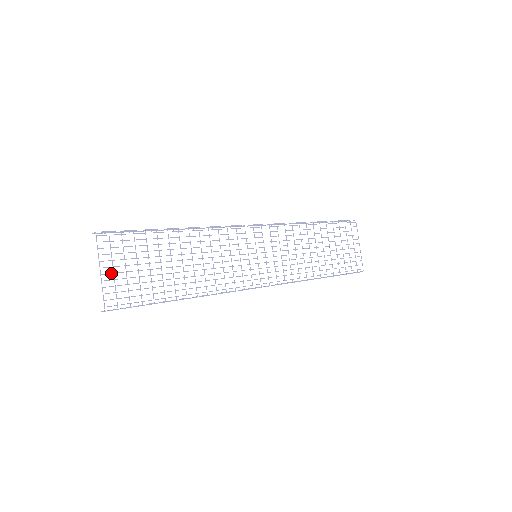
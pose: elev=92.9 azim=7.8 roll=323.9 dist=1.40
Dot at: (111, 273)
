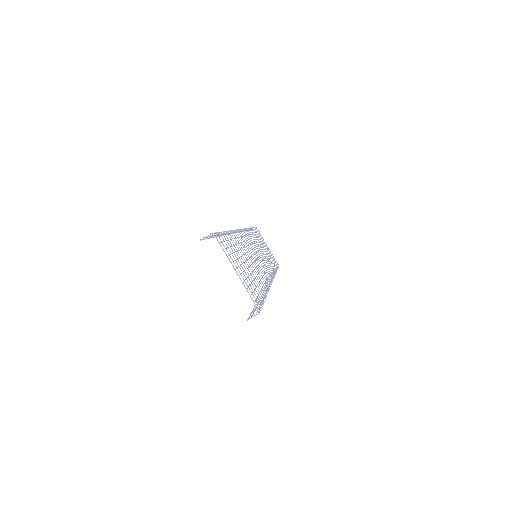
Dot at: occluded
